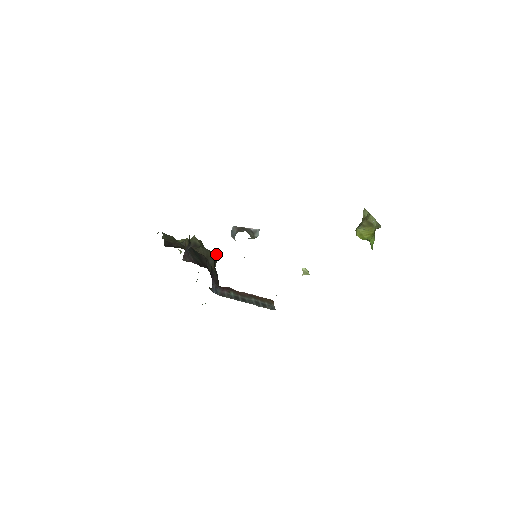
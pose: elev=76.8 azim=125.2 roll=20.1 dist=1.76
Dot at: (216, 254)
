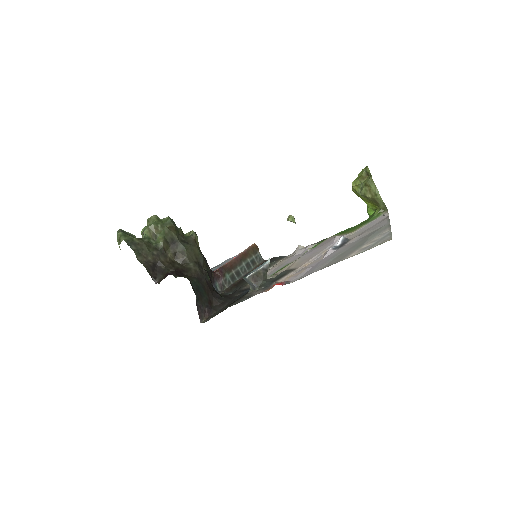
Dot at: (197, 237)
